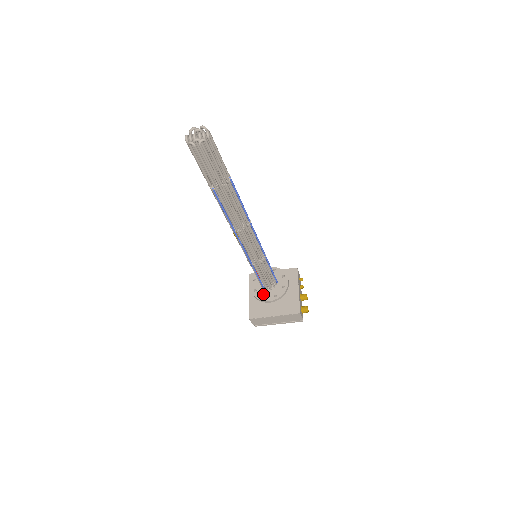
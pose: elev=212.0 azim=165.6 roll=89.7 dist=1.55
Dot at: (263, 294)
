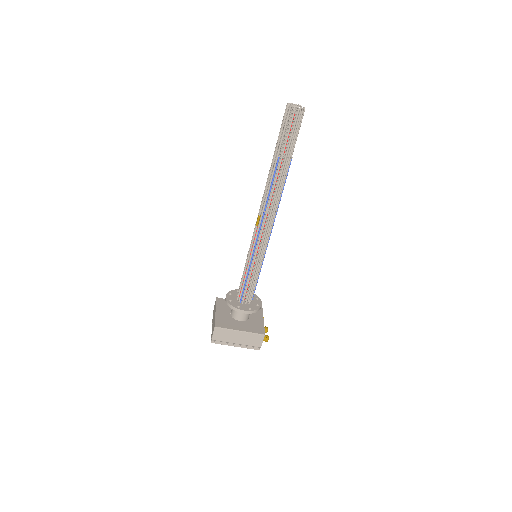
Dot at: (238, 304)
